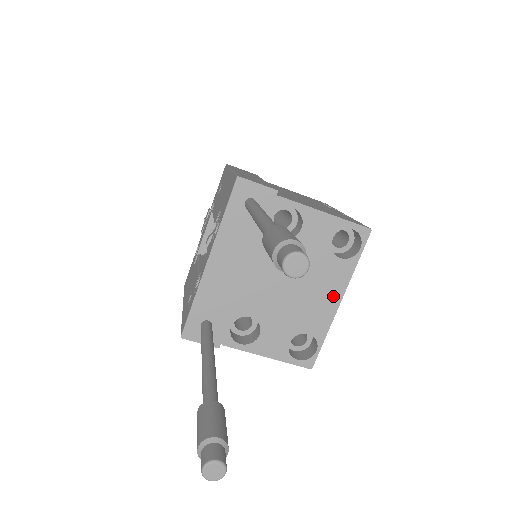
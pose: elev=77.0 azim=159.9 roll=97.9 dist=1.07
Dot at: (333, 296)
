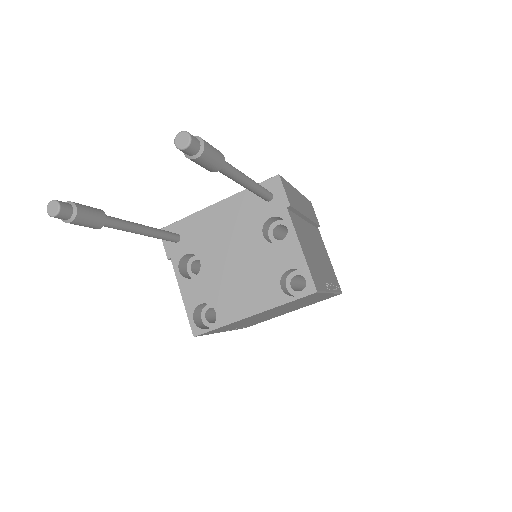
Dot at: (252, 306)
